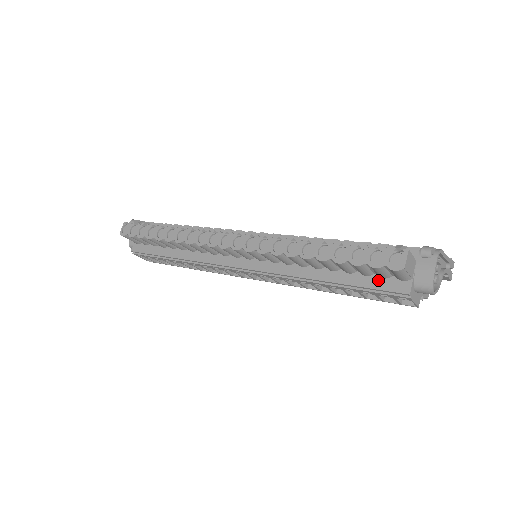
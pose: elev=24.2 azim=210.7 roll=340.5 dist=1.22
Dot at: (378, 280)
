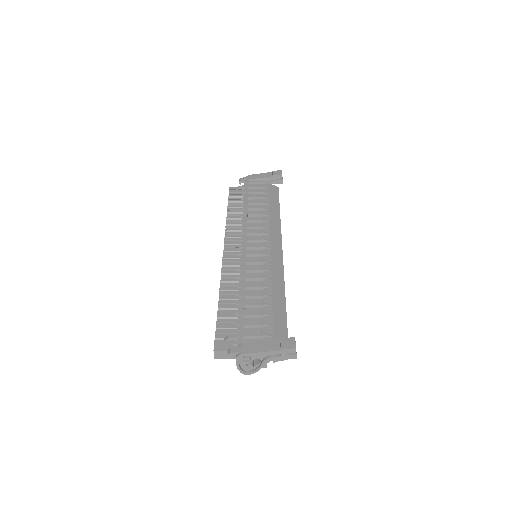
Dot at: occluded
